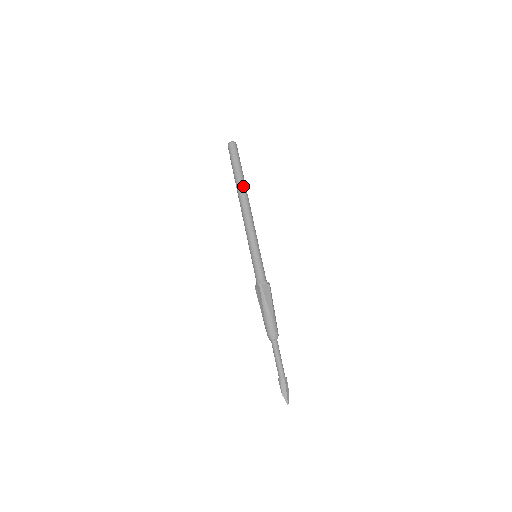
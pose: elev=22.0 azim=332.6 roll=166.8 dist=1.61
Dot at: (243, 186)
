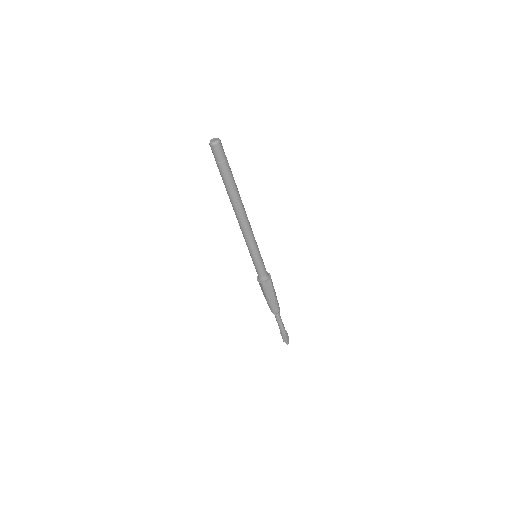
Dot at: (235, 196)
